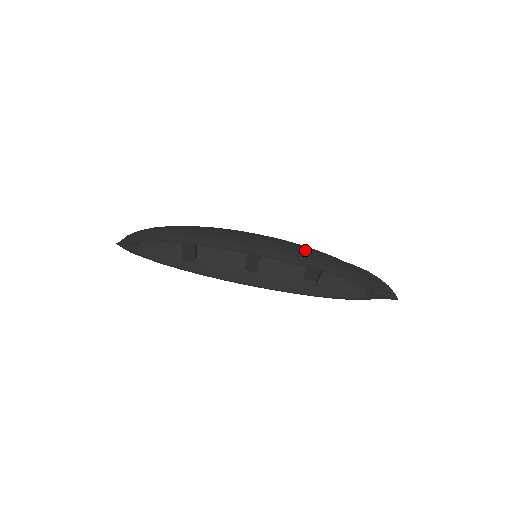
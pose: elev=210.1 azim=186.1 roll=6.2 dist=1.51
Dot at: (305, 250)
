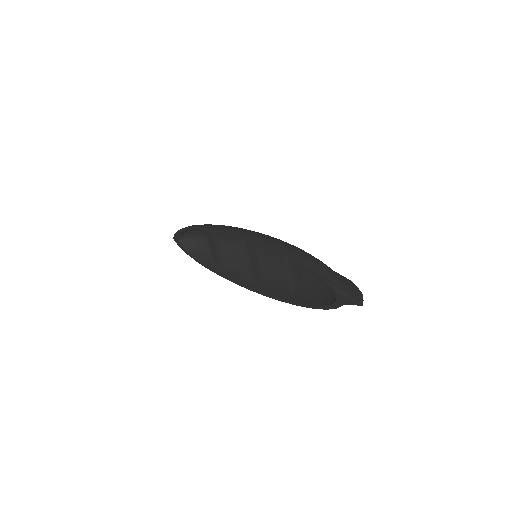
Dot at: (283, 241)
